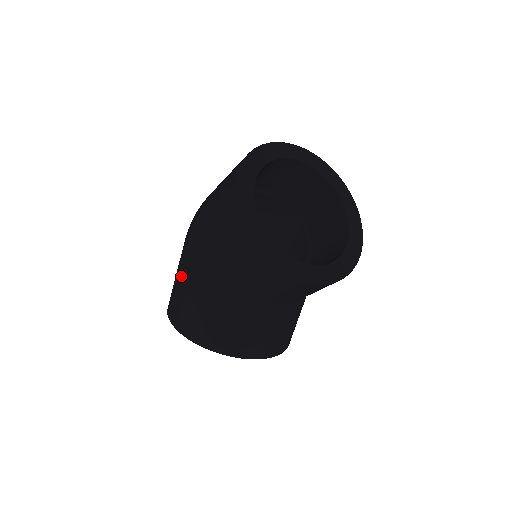
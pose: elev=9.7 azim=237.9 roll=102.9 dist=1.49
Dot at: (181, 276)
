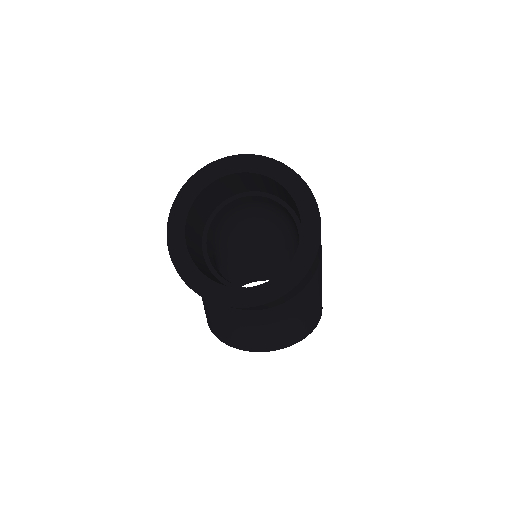
Dot at: occluded
